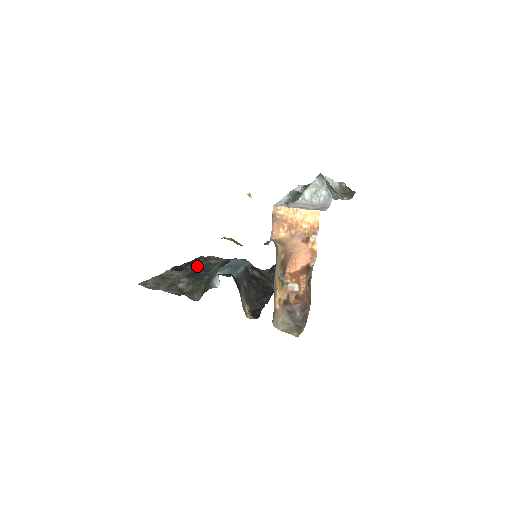
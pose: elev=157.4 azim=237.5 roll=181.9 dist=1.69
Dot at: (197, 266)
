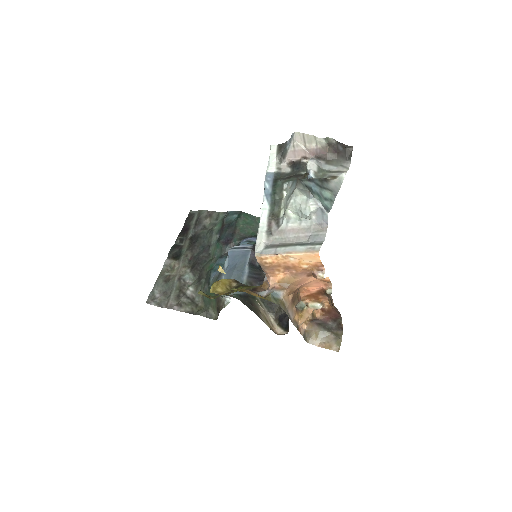
Dot at: (193, 239)
